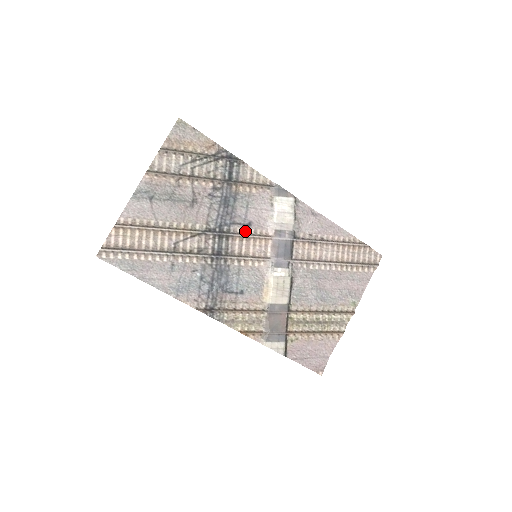
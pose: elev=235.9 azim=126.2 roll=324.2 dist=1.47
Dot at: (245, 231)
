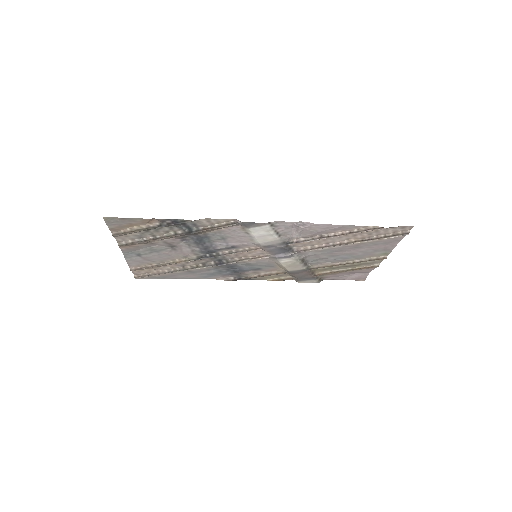
Dot at: (233, 251)
